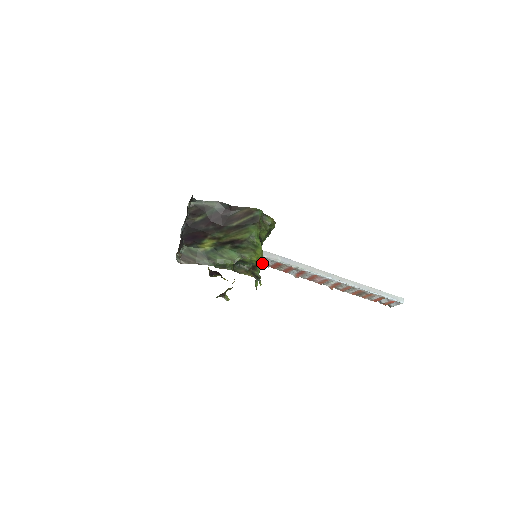
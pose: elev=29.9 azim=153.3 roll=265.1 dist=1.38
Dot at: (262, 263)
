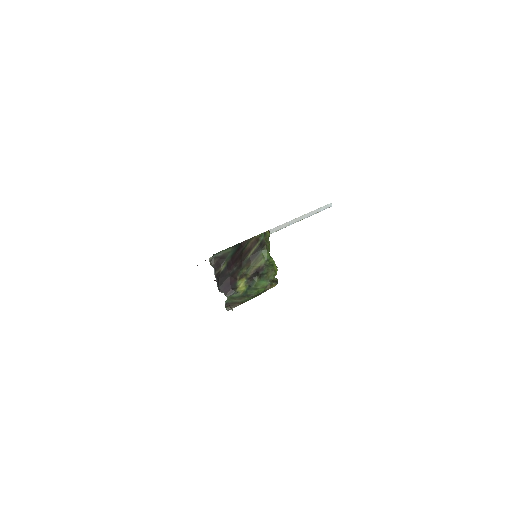
Dot at: occluded
